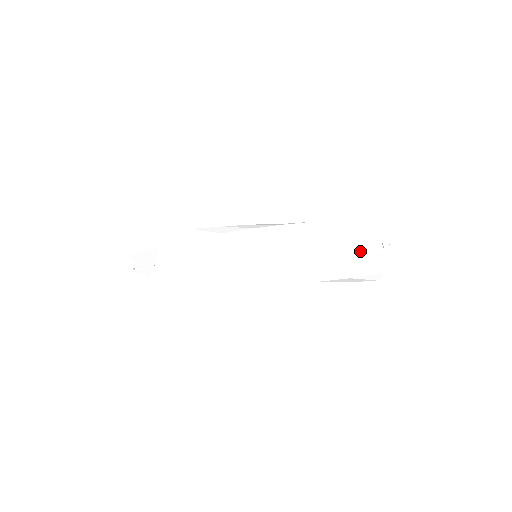
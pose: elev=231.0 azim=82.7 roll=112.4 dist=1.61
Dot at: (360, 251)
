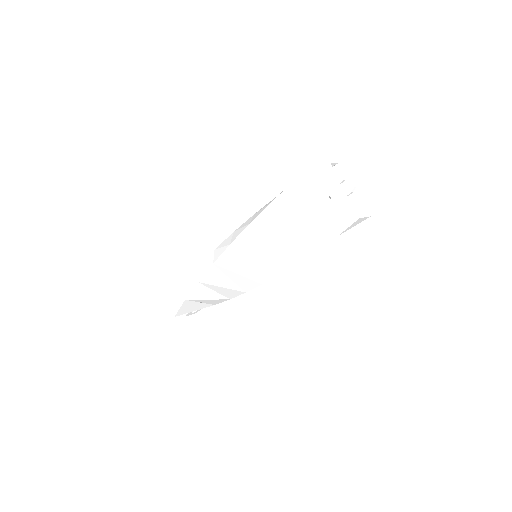
Dot at: (330, 201)
